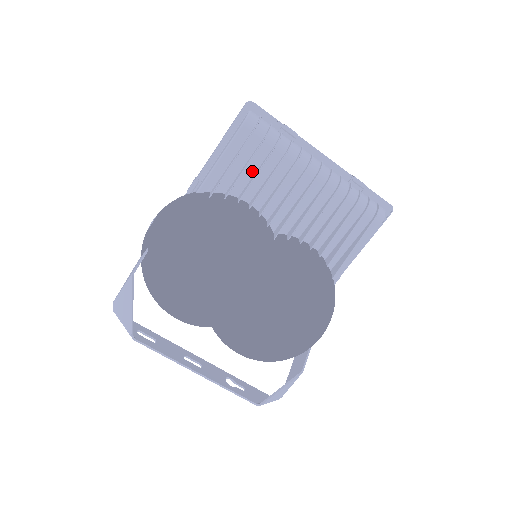
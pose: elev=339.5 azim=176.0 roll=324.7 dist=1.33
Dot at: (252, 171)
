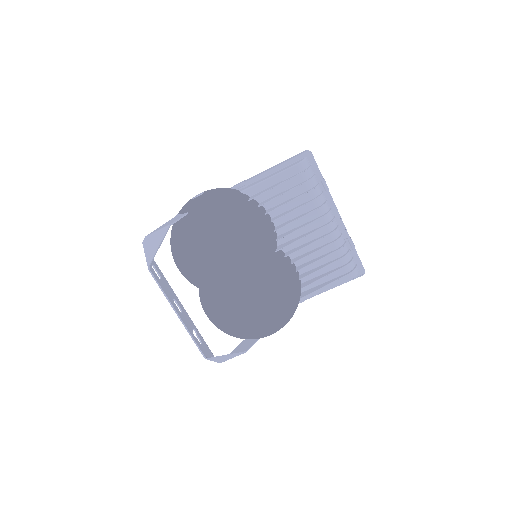
Dot at: (286, 198)
